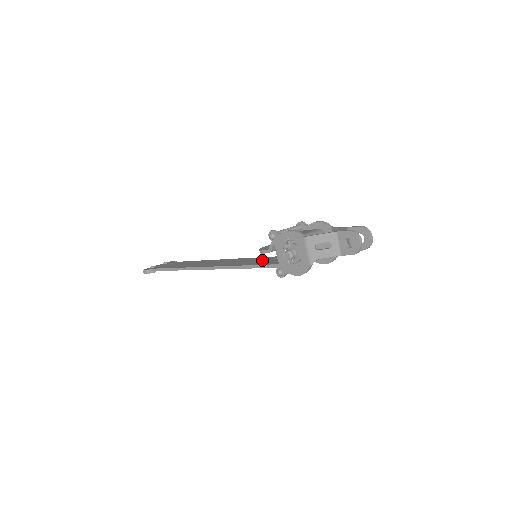
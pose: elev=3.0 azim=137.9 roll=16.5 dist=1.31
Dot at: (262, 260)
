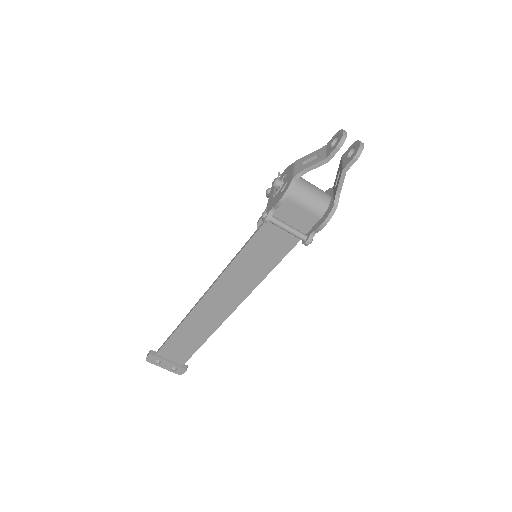
Dot at: (260, 256)
